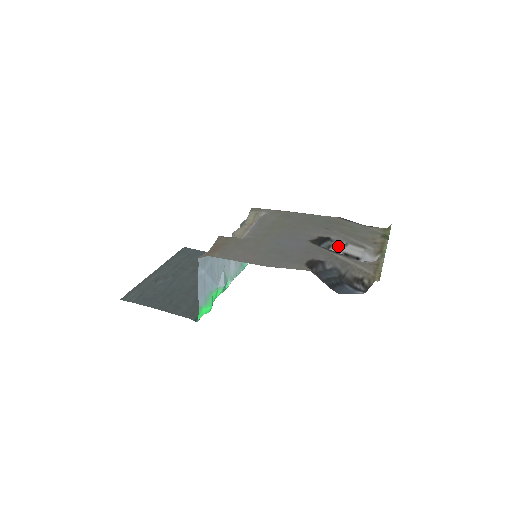
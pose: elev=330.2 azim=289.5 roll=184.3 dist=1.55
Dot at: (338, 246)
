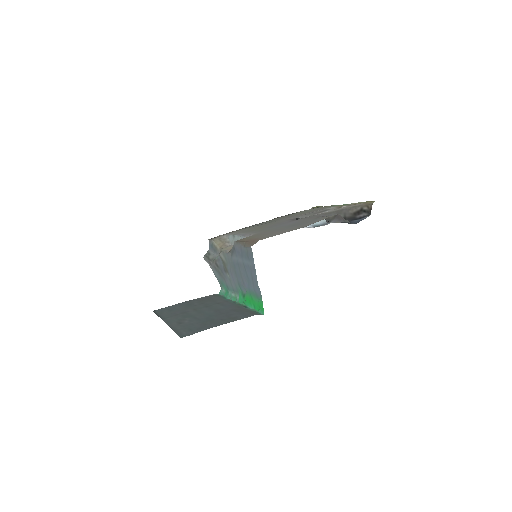
Dot at: occluded
